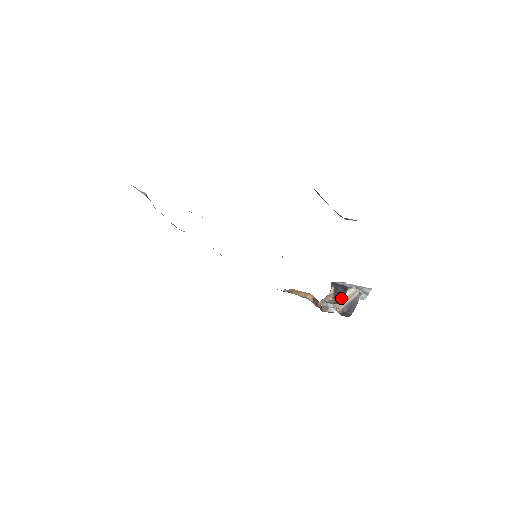
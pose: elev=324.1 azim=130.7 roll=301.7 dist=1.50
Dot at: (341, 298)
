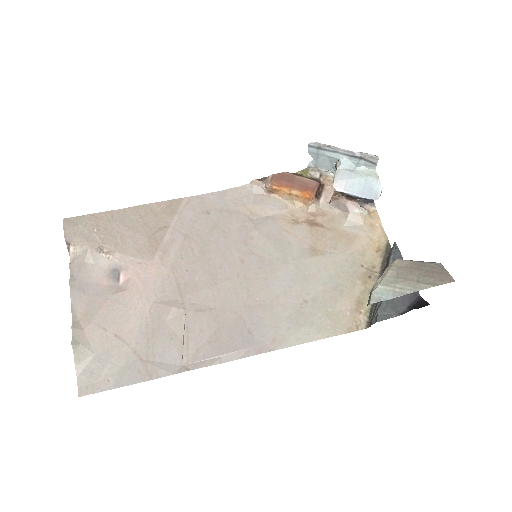
Dot at: (358, 198)
